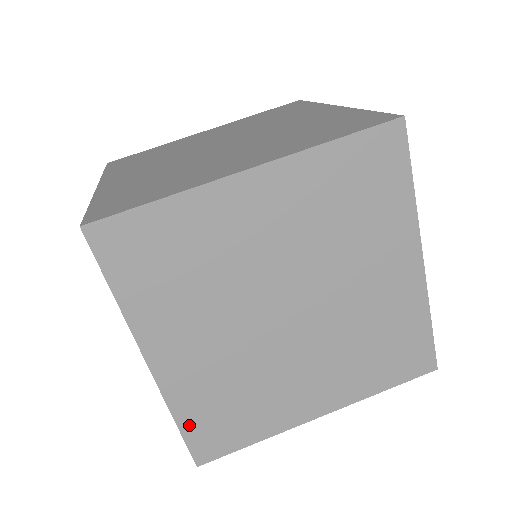
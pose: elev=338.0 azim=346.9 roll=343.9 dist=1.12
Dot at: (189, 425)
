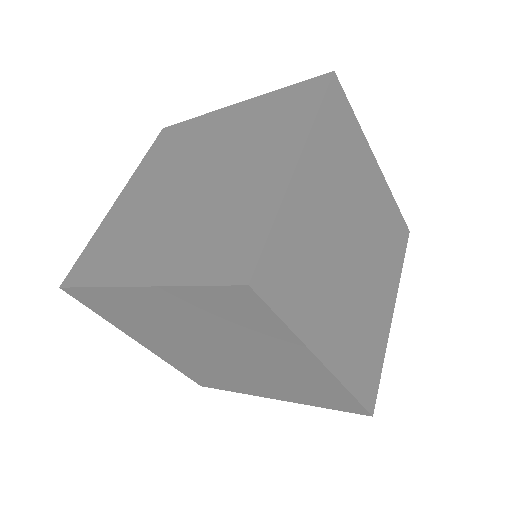
Dot at: (357, 388)
